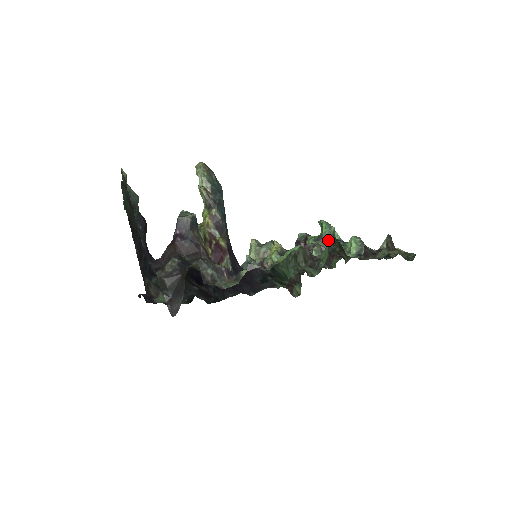
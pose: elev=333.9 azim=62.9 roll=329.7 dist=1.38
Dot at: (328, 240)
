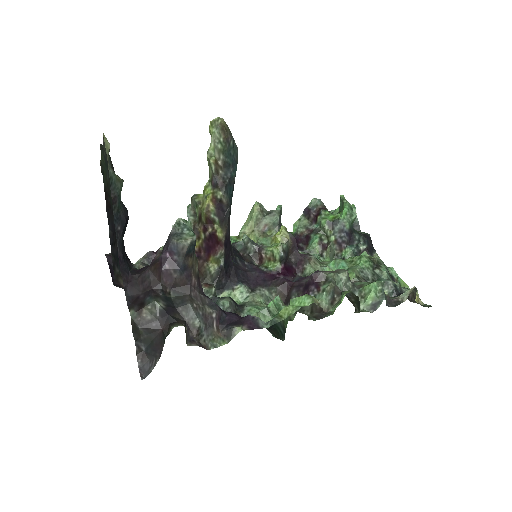
Dot at: (346, 291)
